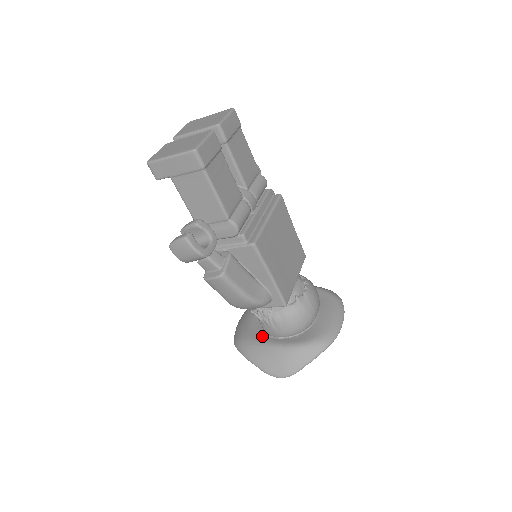
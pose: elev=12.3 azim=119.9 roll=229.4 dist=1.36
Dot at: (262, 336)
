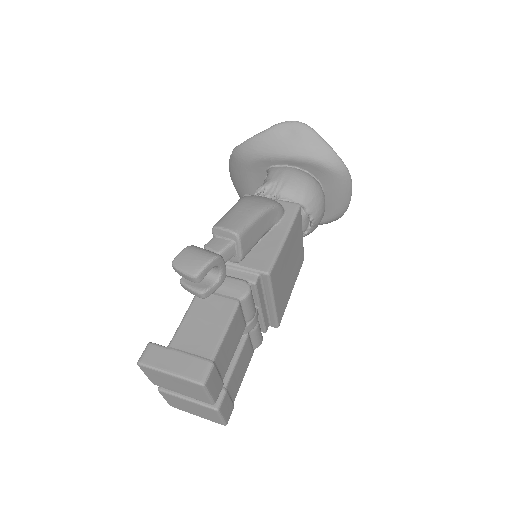
Dot at: occluded
